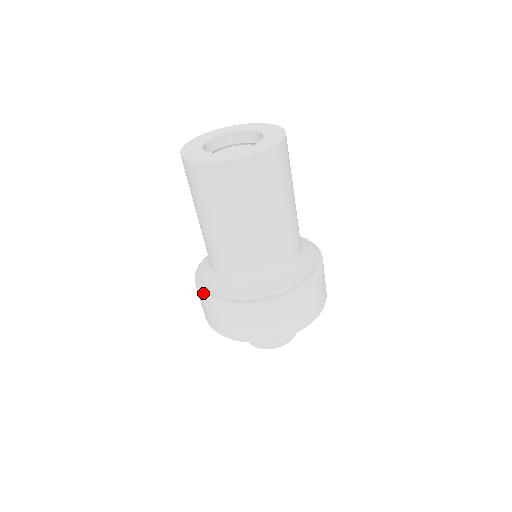
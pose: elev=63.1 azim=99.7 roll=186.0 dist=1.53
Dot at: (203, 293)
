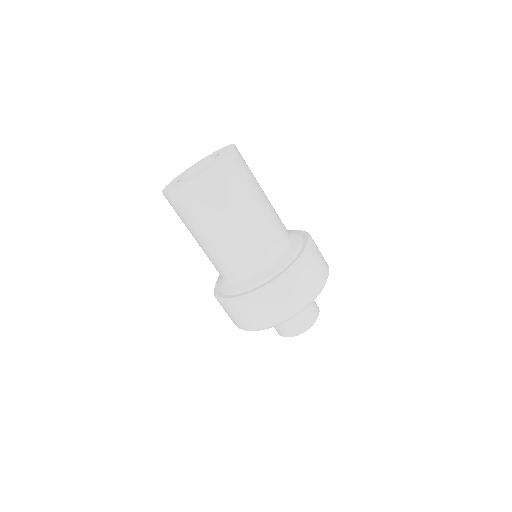
Dot at: (222, 299)
